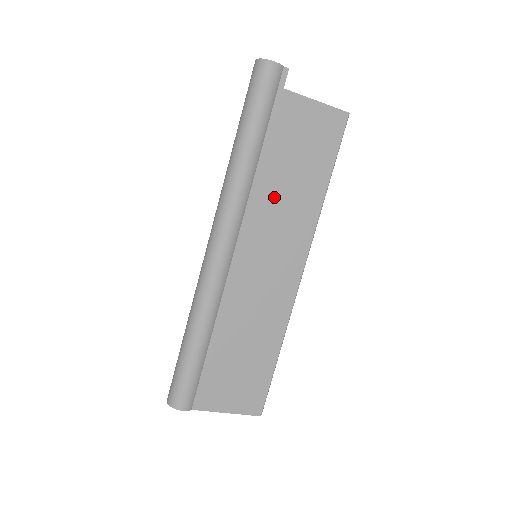
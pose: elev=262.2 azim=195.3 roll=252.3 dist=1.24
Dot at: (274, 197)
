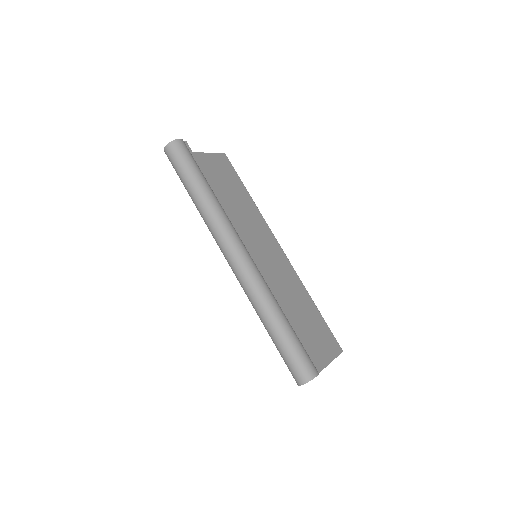
Dot at: (237, 213)
